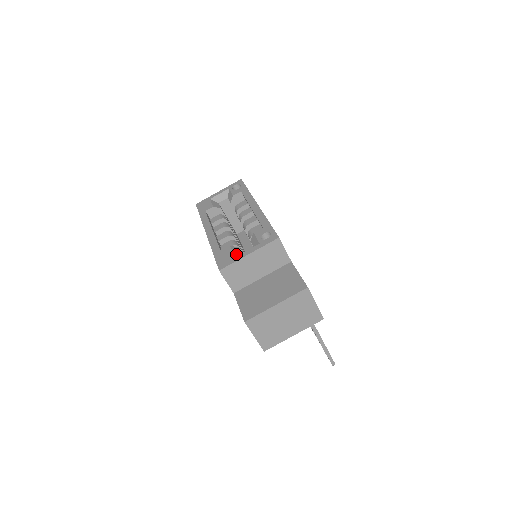
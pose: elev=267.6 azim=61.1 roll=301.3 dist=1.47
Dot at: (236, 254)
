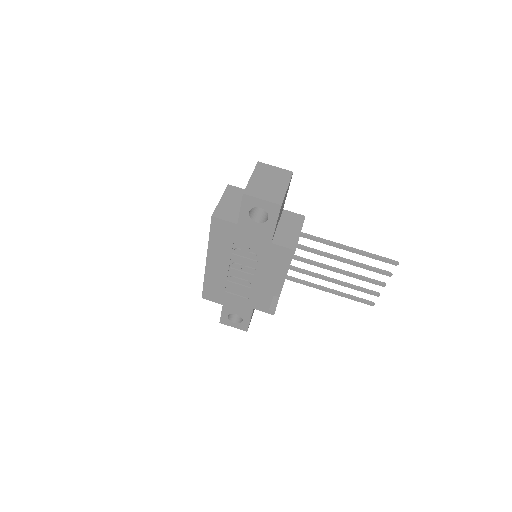
Dot at: occluded
